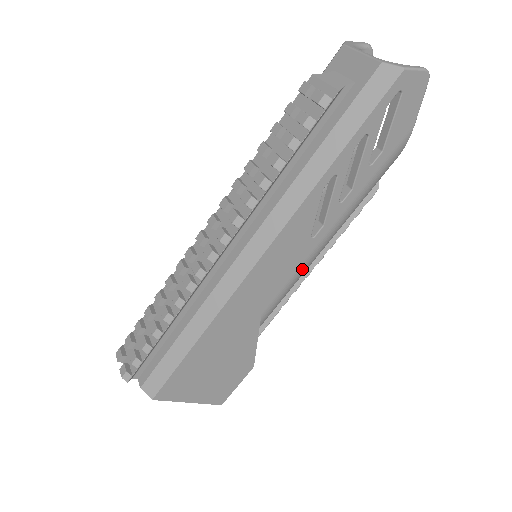
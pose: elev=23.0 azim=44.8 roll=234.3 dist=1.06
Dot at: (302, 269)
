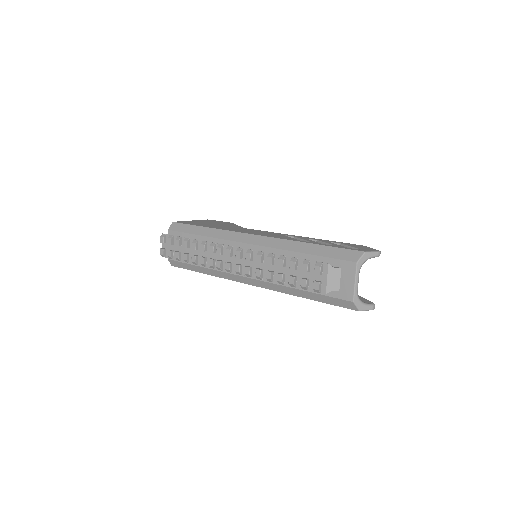
Dot at: occluded
